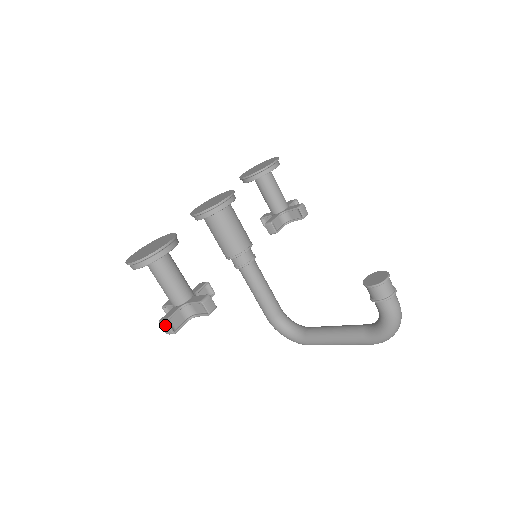
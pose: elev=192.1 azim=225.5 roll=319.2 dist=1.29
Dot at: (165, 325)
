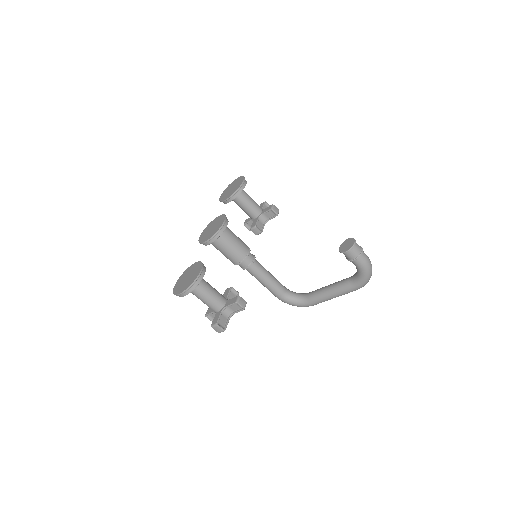
Dot at: (217, 327)
